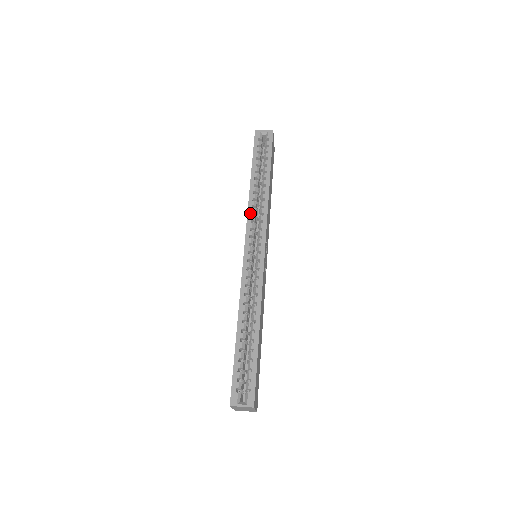
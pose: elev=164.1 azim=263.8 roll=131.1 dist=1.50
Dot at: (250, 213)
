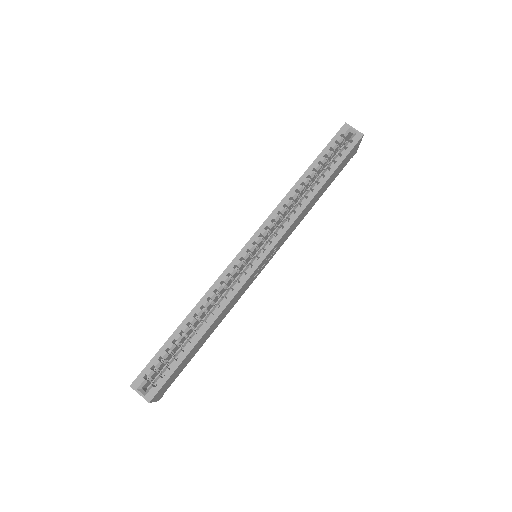
Dot at: (277, 210)
